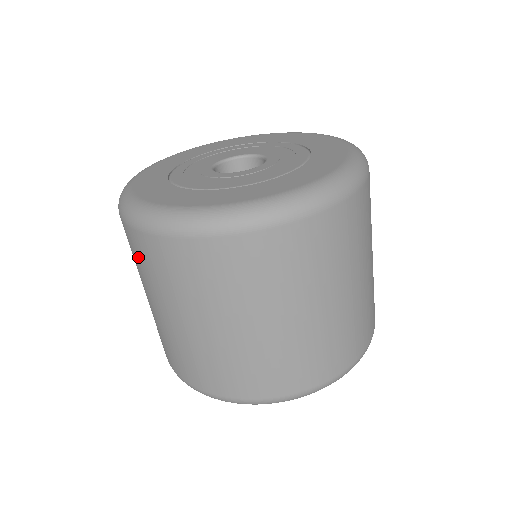
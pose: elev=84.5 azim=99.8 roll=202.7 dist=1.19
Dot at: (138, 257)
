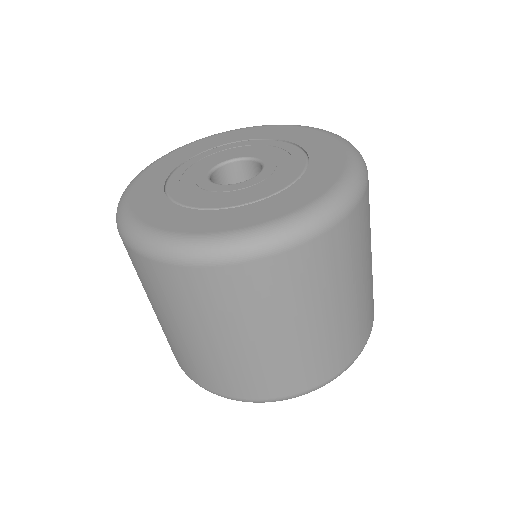
Dot at: (134, 267)
